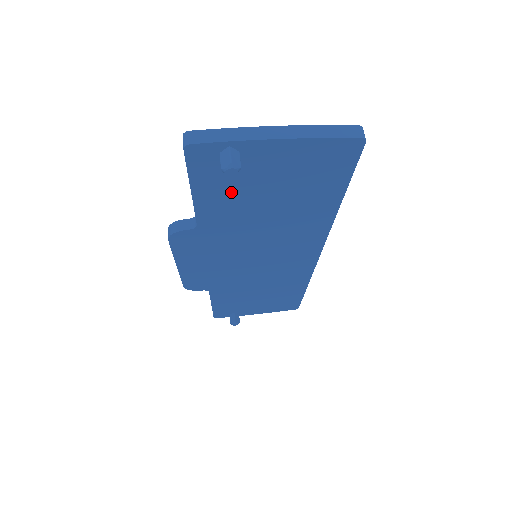
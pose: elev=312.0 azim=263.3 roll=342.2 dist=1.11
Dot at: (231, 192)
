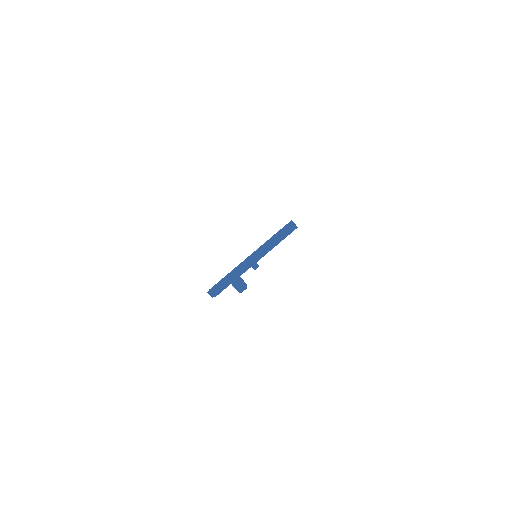
Dot at: occluded
